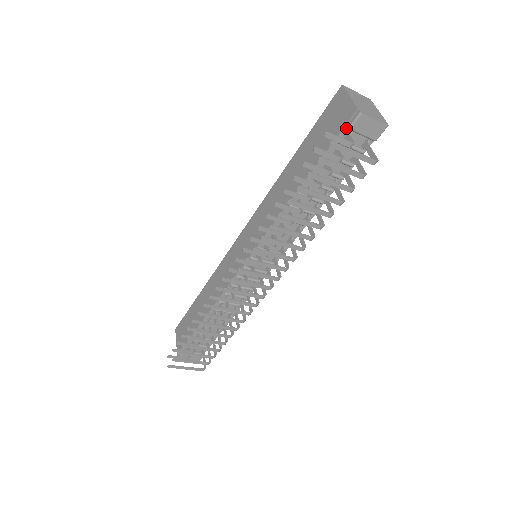
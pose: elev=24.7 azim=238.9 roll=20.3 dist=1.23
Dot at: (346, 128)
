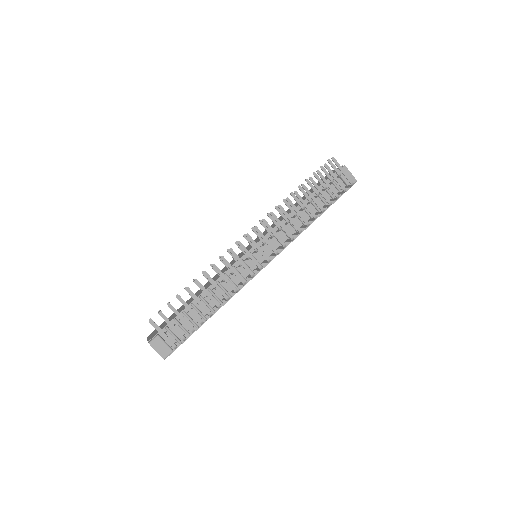
Dot at: (335, 174)
